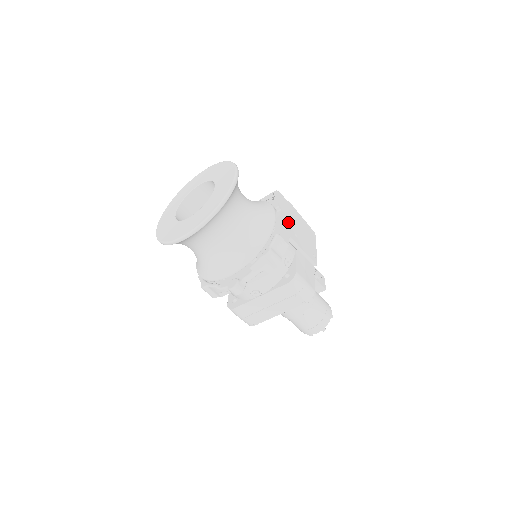
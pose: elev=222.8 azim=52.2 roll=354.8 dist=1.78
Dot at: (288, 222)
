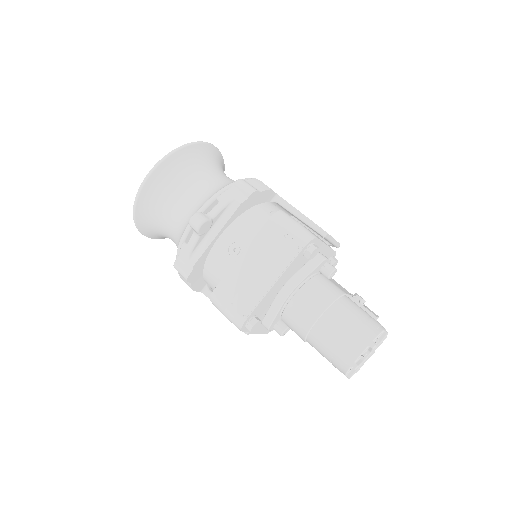
Dot at: occluded
